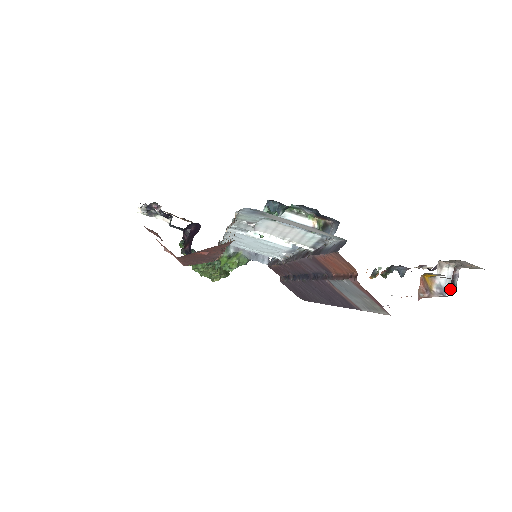
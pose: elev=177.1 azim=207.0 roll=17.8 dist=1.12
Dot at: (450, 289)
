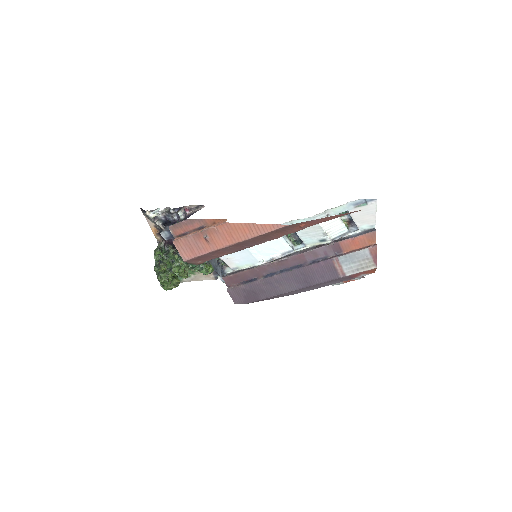
Dot at: occluded
